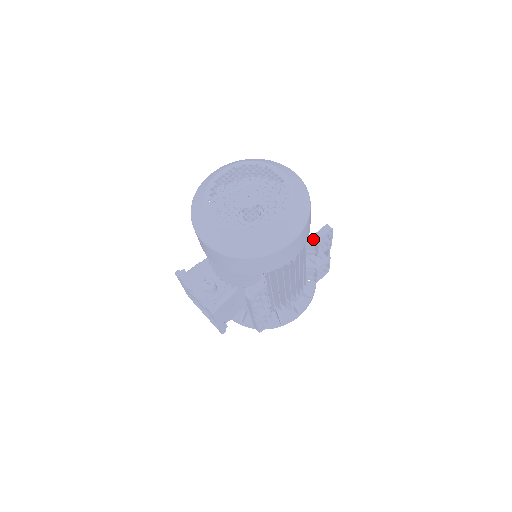
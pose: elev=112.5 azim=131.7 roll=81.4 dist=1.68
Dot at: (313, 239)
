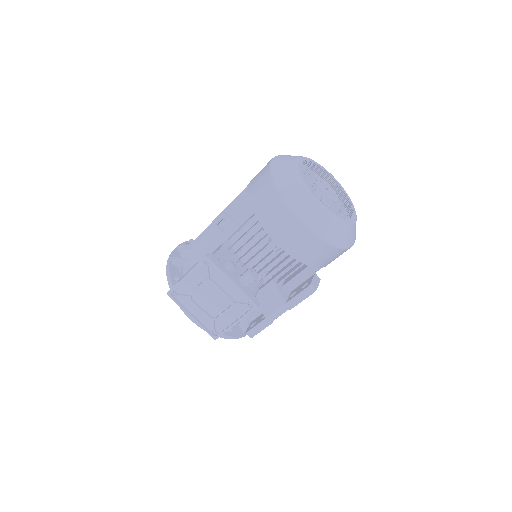
Dot at: occluded
